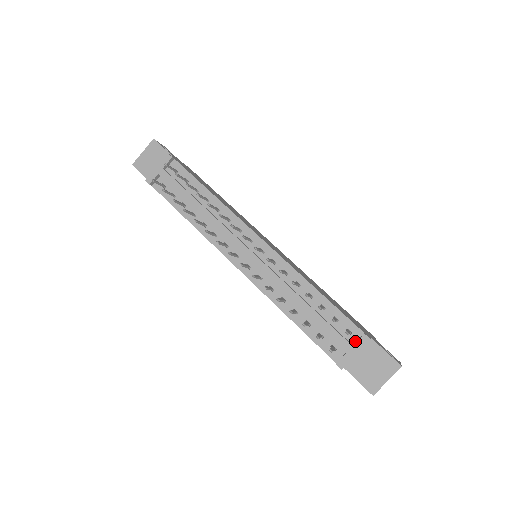
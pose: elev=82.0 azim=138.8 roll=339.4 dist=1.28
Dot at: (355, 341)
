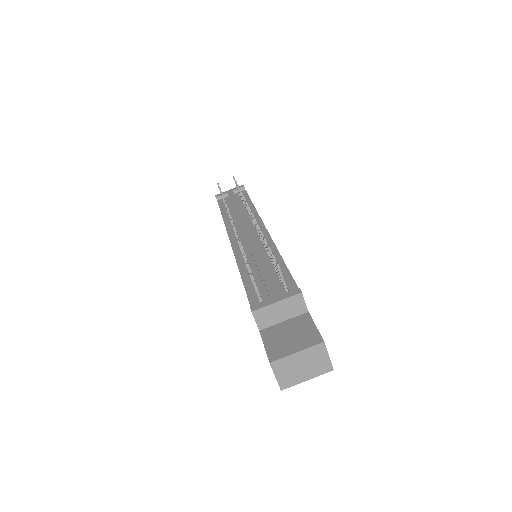
Dot at: occluded
